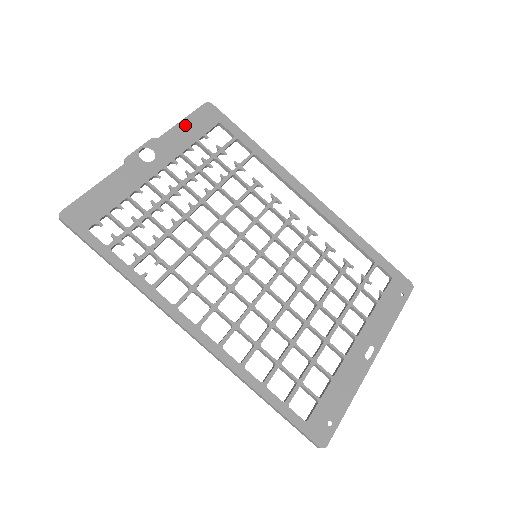
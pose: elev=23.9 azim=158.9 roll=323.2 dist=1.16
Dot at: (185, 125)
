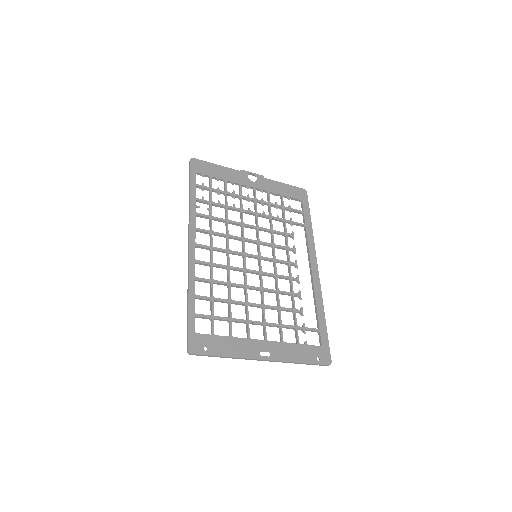
Dot at: (283, 186)
